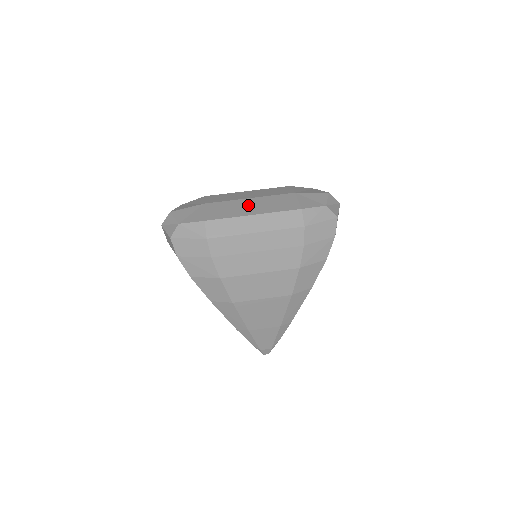
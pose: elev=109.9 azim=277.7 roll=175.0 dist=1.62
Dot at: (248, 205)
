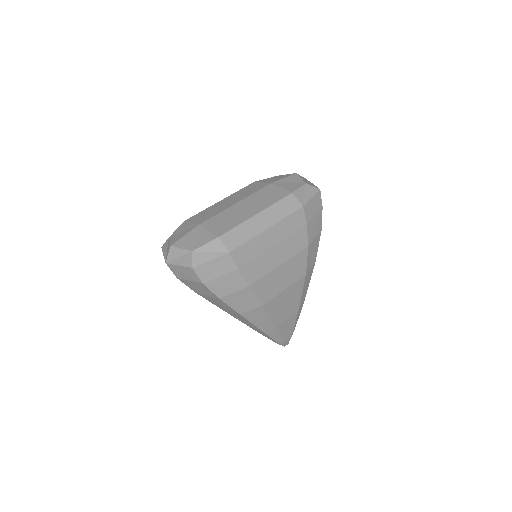
Dot at: (242, 209)
